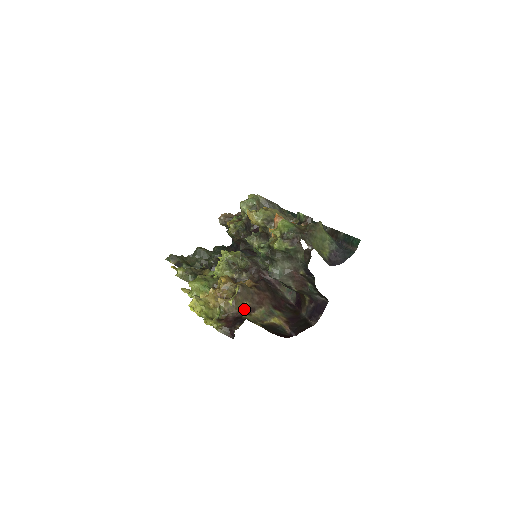
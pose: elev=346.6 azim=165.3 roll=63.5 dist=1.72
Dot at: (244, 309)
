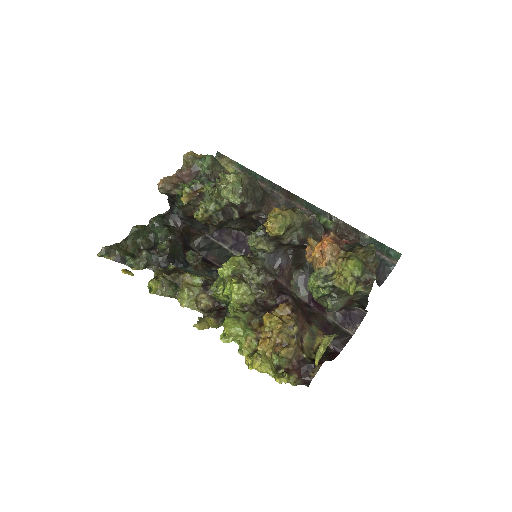
Dot at: (300, 346)
